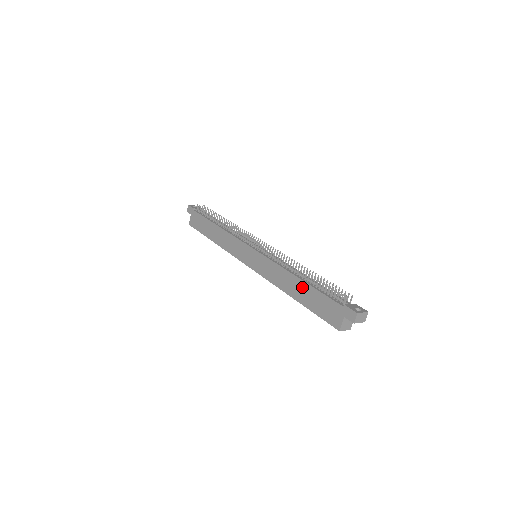
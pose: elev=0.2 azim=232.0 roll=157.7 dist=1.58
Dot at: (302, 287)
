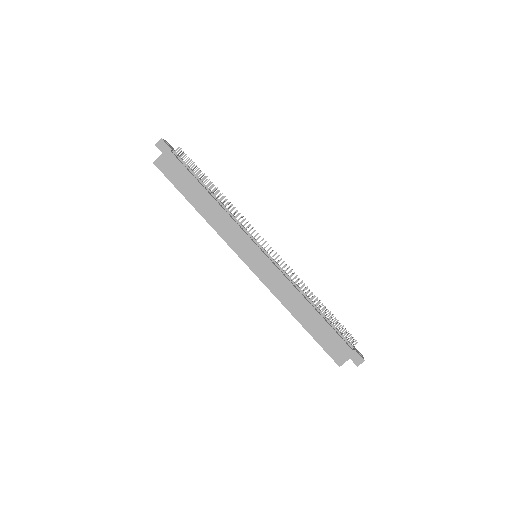
Dot at: (314, 317)
